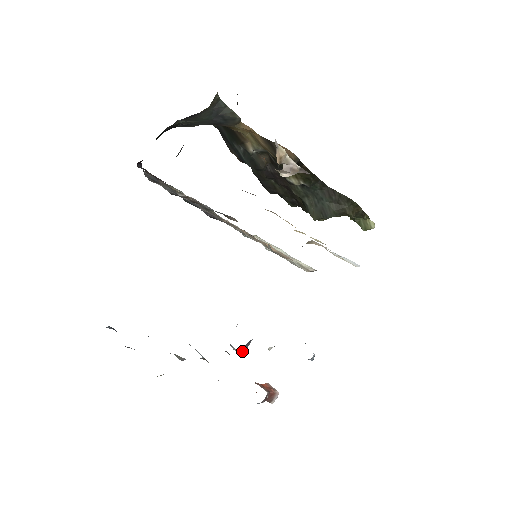
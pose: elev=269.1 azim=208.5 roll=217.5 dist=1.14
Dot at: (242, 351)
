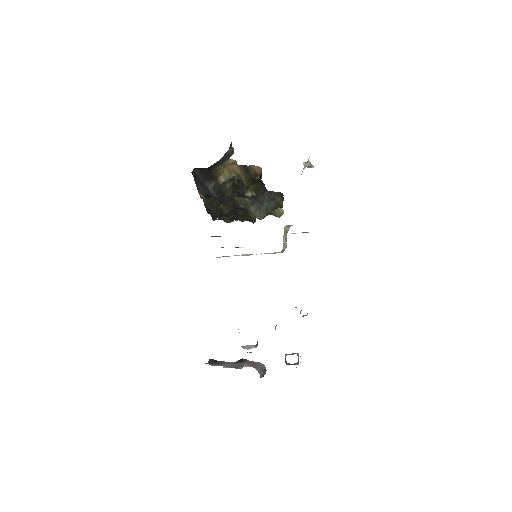
Dot at: (257, 344)
